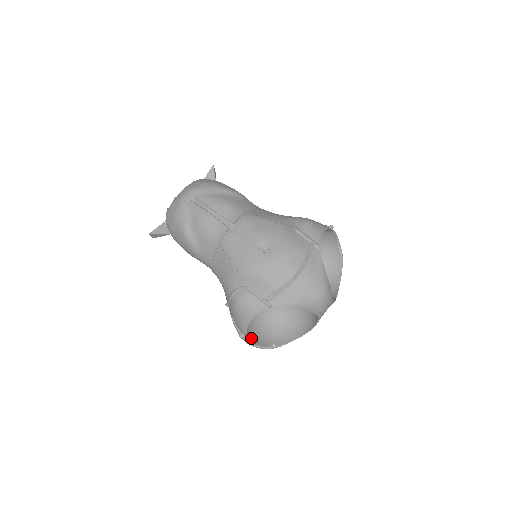
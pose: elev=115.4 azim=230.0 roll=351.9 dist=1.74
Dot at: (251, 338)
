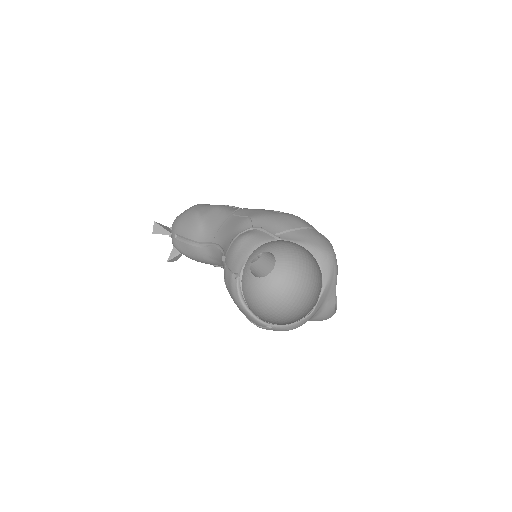
Dot at: occluded
